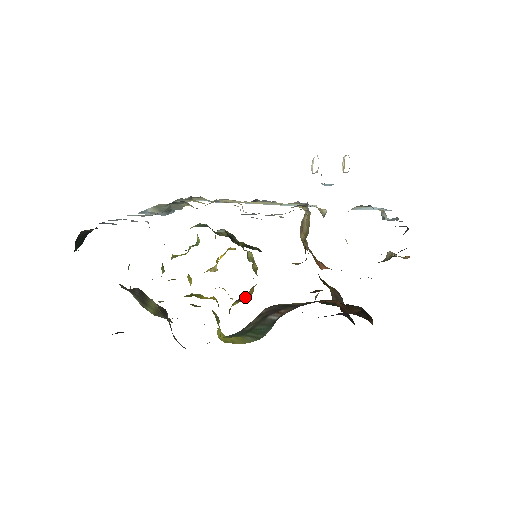
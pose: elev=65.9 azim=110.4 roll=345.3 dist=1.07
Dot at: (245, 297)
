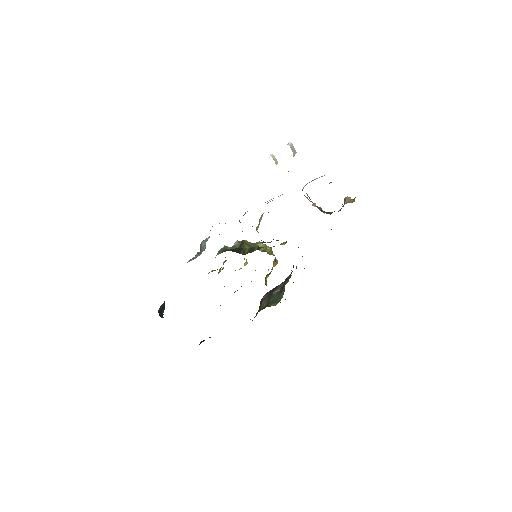
Dot at: (270, 272)
